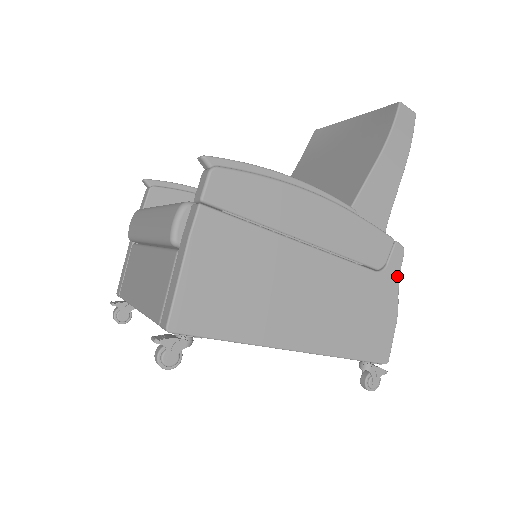
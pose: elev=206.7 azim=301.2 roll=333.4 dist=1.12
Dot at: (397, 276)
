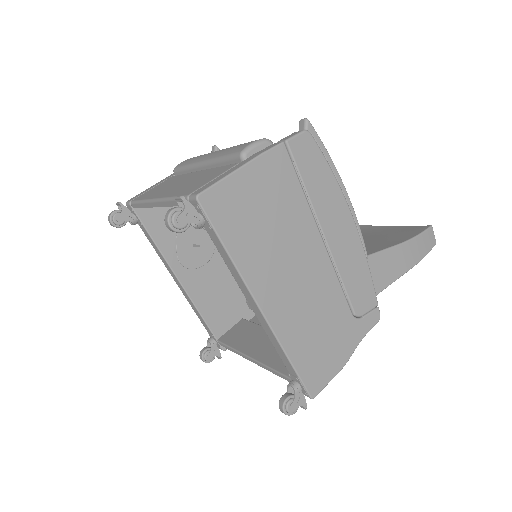
Dot at: (363, 334)
